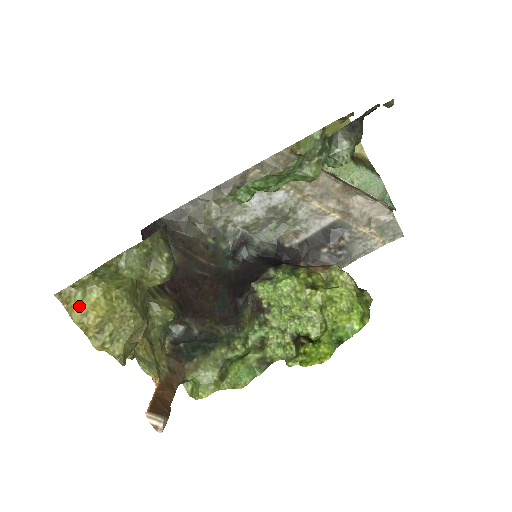
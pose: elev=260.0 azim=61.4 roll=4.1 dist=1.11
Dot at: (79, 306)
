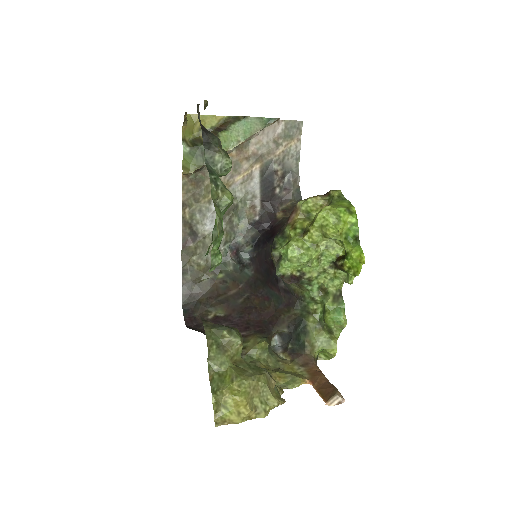
Dot at: (231, 415)
